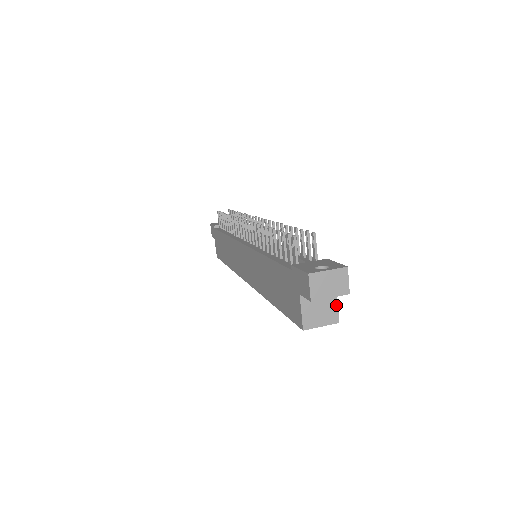
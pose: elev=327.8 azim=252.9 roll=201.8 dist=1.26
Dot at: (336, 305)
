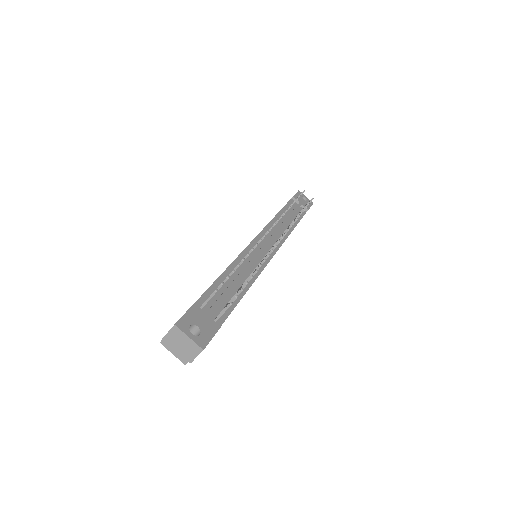
Dot at: occluded
